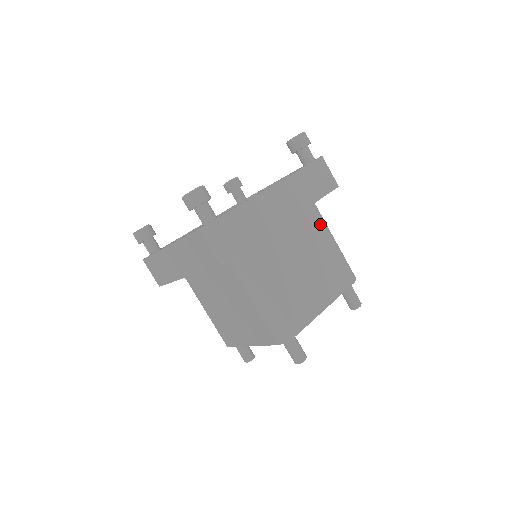
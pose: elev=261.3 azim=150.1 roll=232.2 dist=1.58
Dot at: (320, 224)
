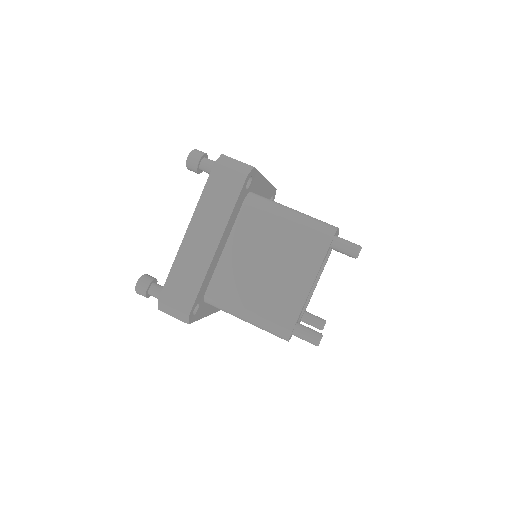
Dot at: occluded
